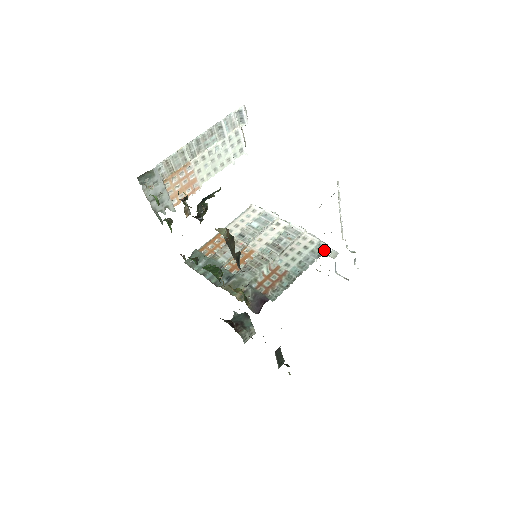
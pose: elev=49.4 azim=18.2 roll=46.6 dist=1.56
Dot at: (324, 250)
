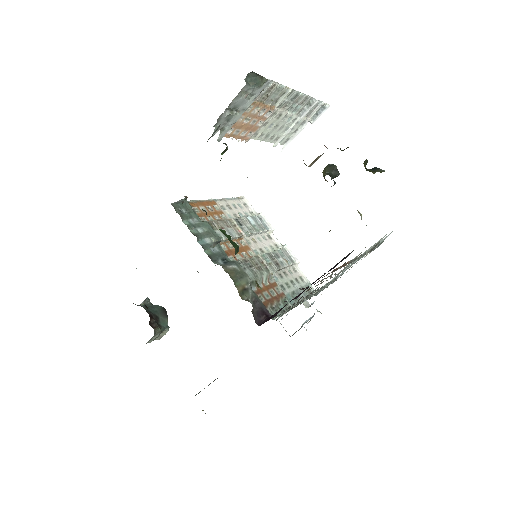
Dot at: occluded
